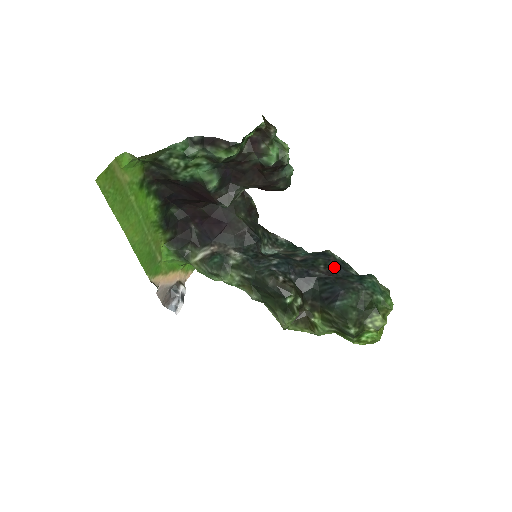
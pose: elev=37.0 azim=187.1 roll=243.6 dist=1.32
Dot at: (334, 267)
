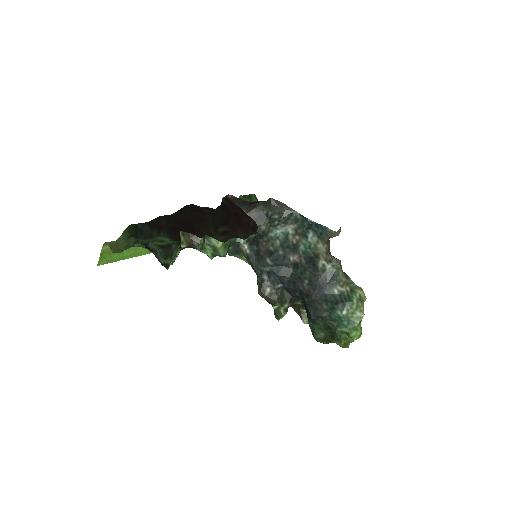
Dot at: (315, 286)
